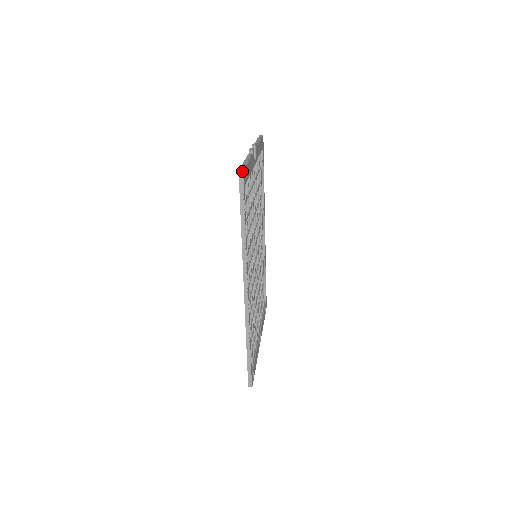
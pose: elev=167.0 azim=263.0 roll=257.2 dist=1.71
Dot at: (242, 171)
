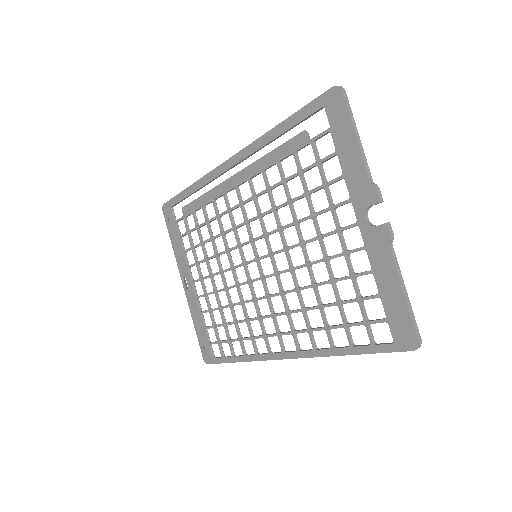
Dot at: occluded
